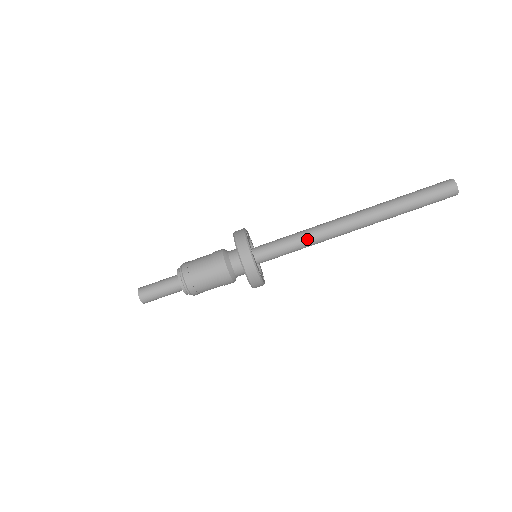
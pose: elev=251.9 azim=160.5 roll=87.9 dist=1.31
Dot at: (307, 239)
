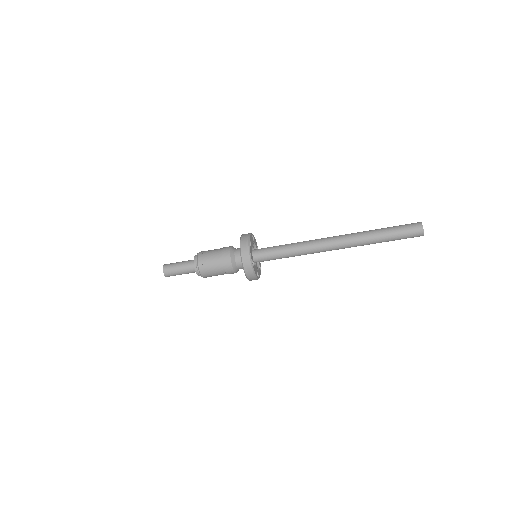
Dot at: (297, 253)
